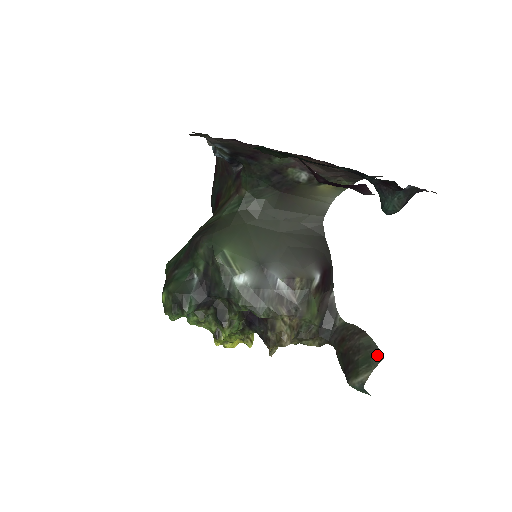
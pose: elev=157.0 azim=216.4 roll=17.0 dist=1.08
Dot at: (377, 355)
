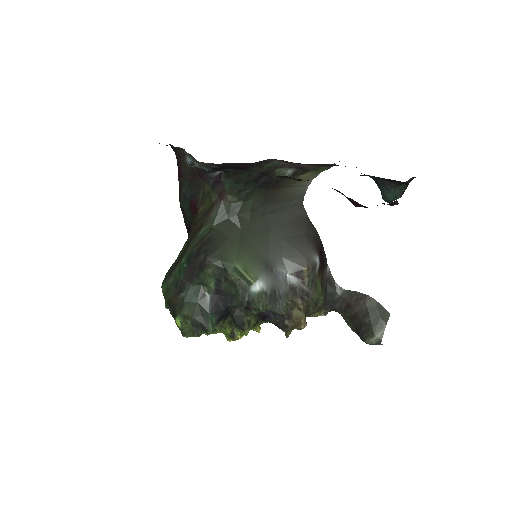
Dot at: (384, 313)
